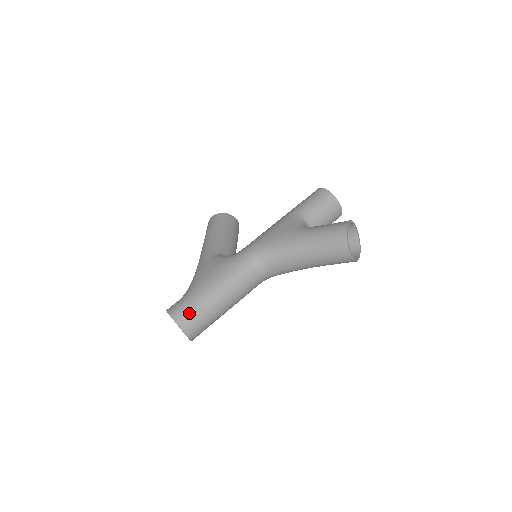
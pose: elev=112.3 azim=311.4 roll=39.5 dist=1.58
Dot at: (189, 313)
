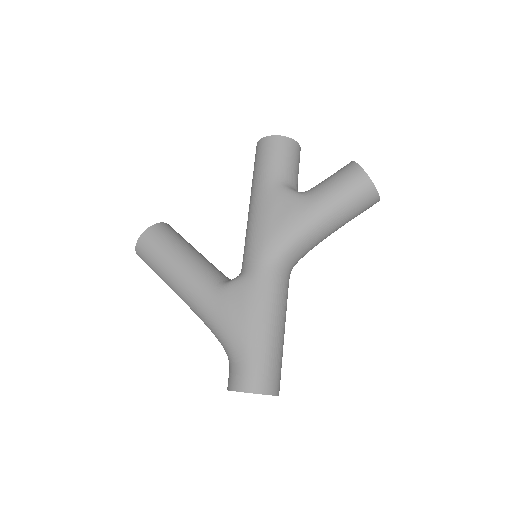
Dot at: (268, 374)
